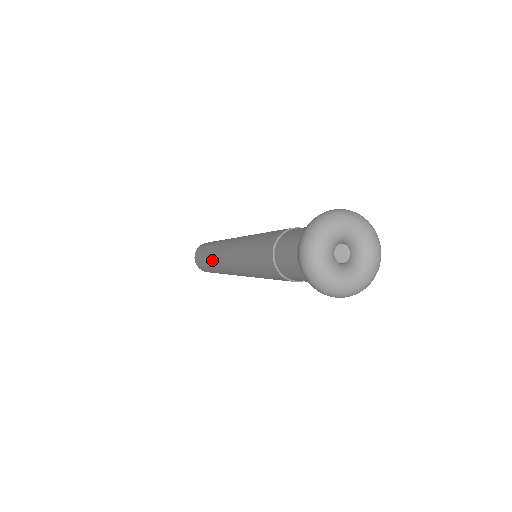
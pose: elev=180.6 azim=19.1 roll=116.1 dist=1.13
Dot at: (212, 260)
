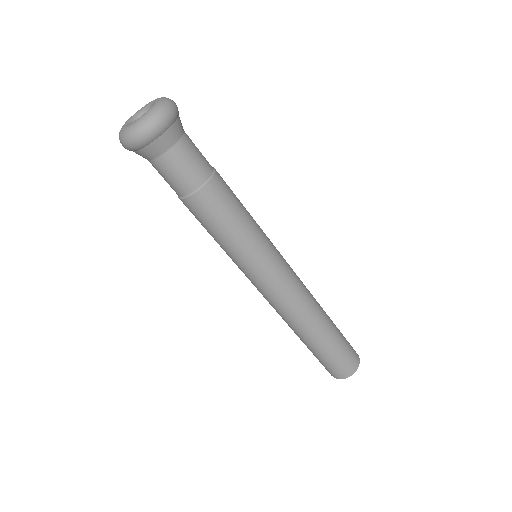
Dot at: occluded
